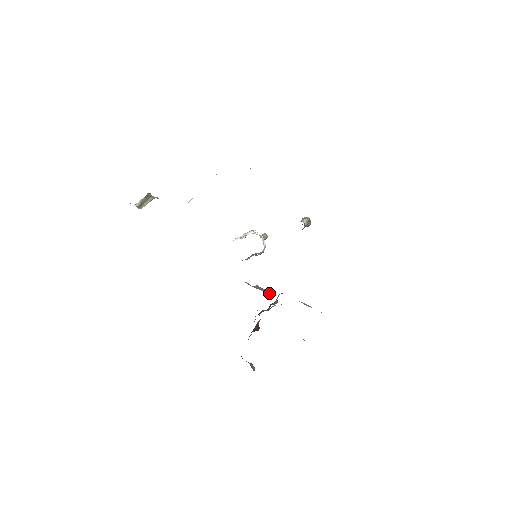
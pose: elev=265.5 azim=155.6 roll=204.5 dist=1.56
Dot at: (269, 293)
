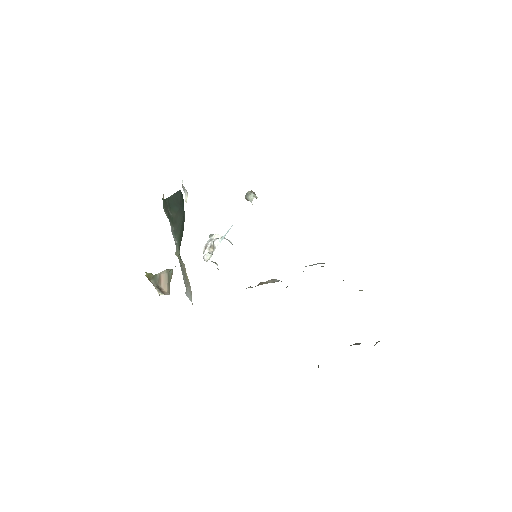
Dot at: (273, 281)
